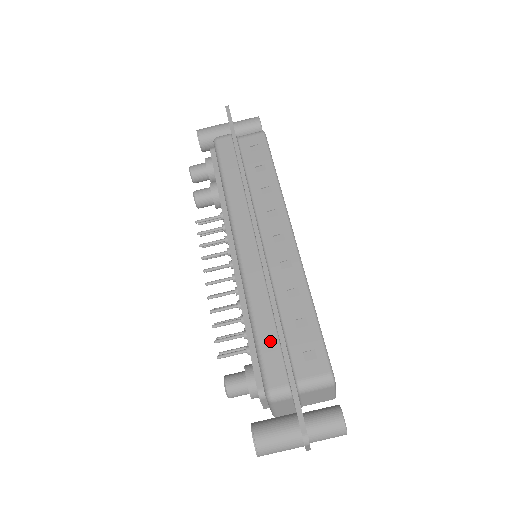
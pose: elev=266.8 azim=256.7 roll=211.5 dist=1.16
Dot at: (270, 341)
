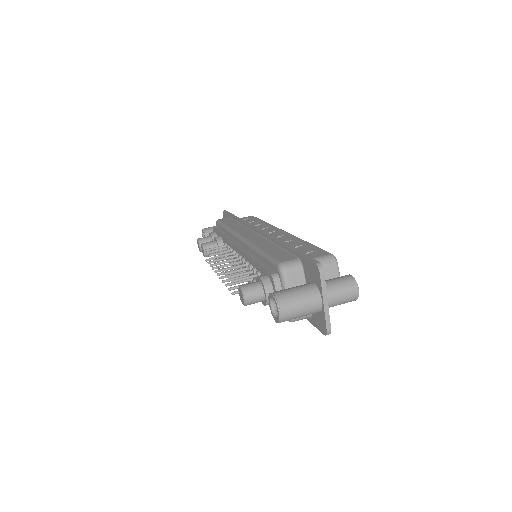
Dot at: (276, 251)
